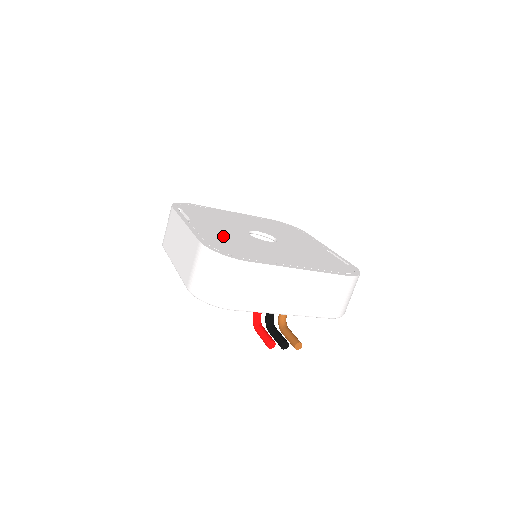
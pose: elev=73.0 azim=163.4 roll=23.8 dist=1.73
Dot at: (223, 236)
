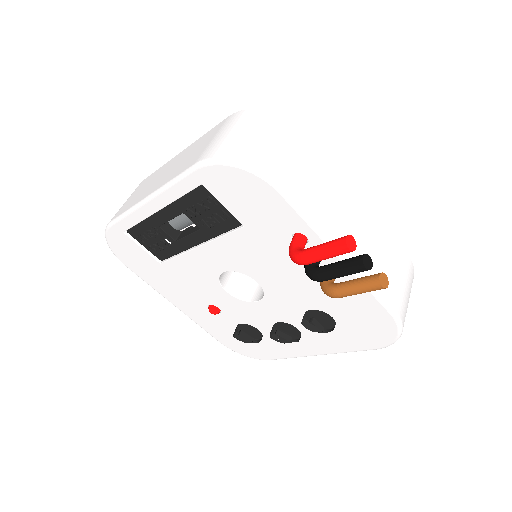
Dot at: occluded
